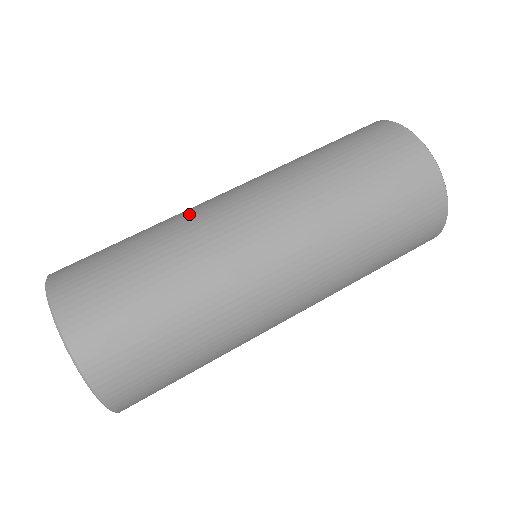
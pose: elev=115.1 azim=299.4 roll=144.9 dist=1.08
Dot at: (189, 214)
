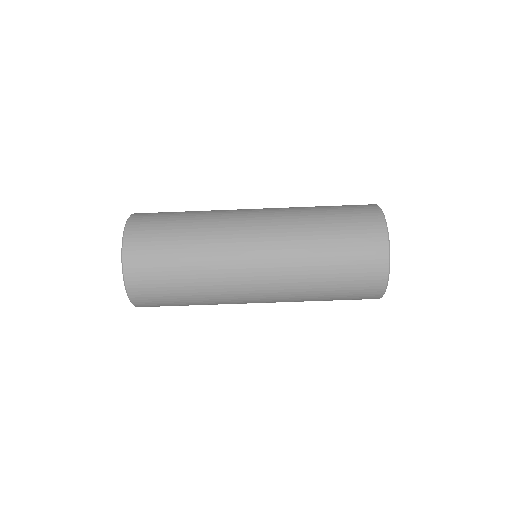
Dot at: (222, 263)
